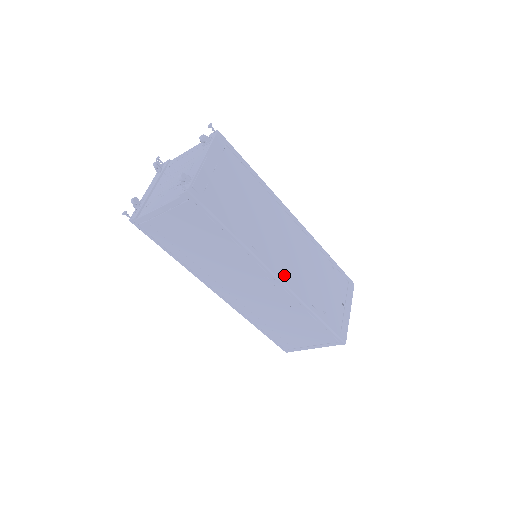
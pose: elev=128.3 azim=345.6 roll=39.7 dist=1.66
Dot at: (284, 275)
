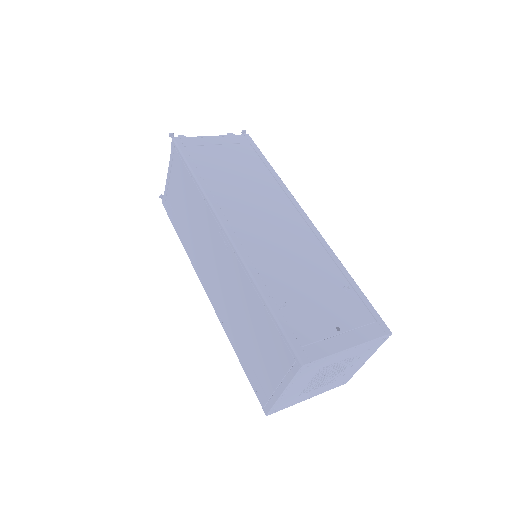
Dot at: (239, 235)
